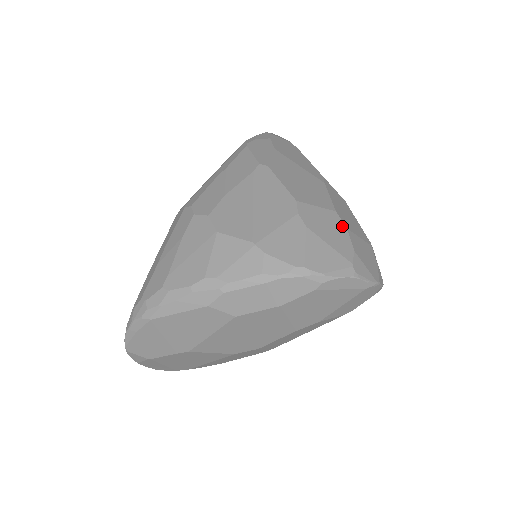
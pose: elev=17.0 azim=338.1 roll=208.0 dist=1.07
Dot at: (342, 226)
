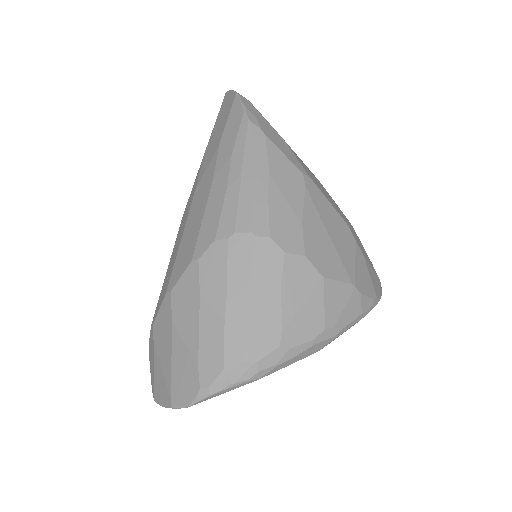
Dot at: (359, 240)
